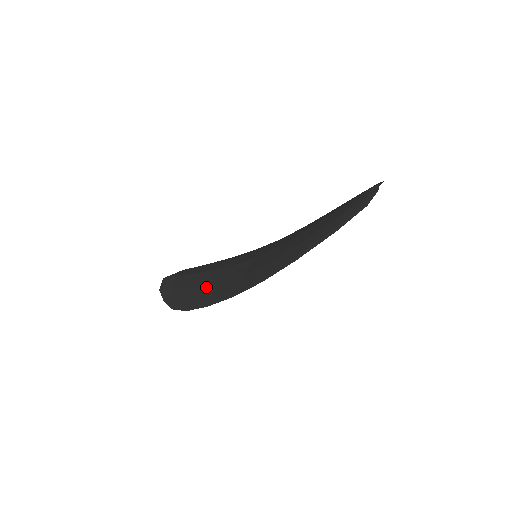
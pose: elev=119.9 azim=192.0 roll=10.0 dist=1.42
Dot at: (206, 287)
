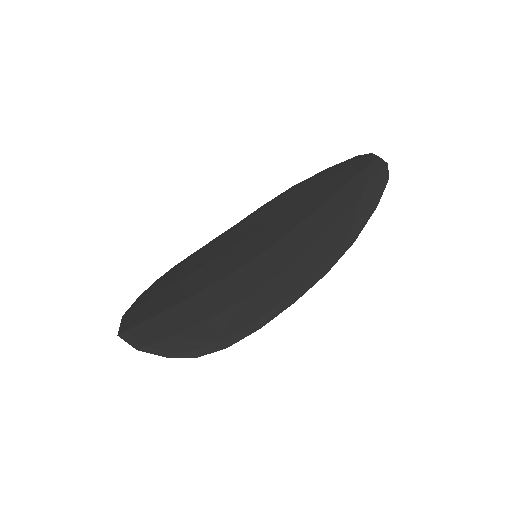
Dot at: (225, 312)
